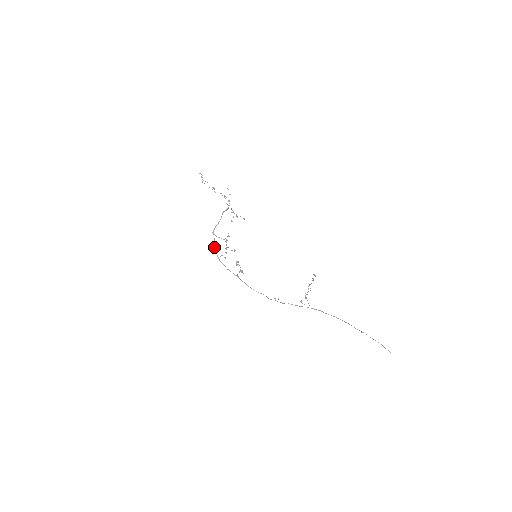
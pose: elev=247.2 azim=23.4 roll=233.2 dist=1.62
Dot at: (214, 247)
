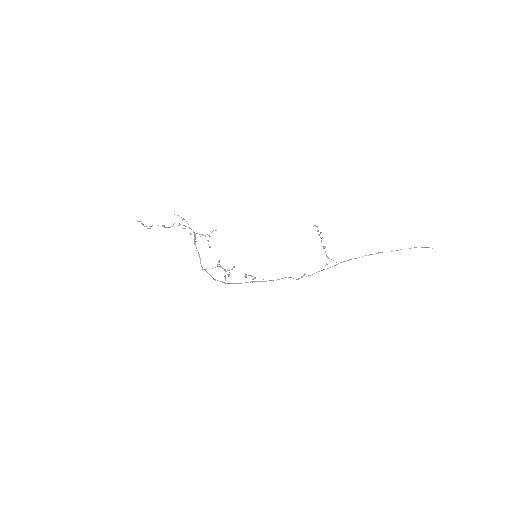
Dot at: (215, 280)
